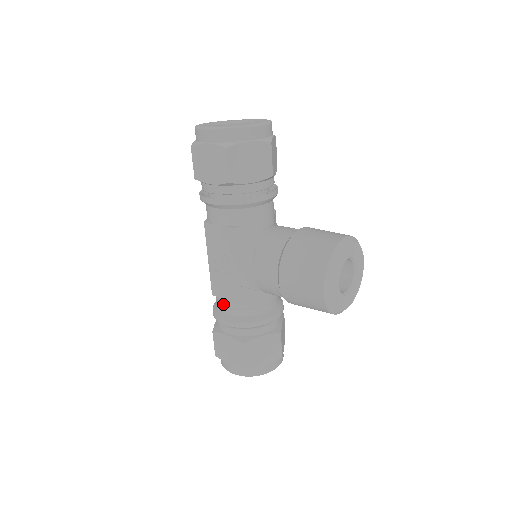
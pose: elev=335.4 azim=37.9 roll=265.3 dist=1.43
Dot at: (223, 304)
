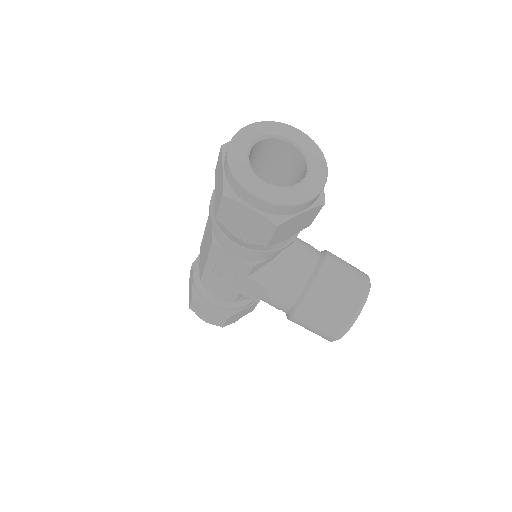
Dot at: (213, 291)
